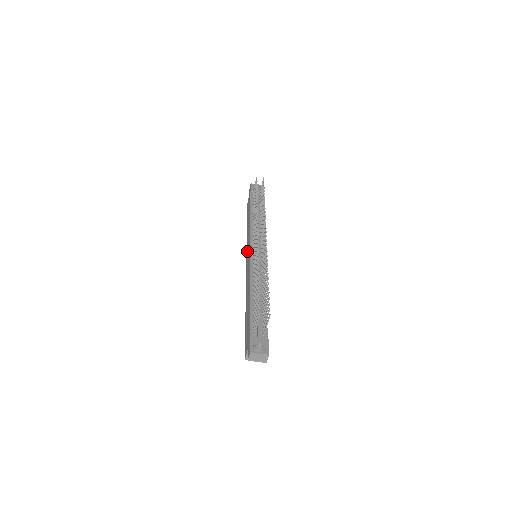
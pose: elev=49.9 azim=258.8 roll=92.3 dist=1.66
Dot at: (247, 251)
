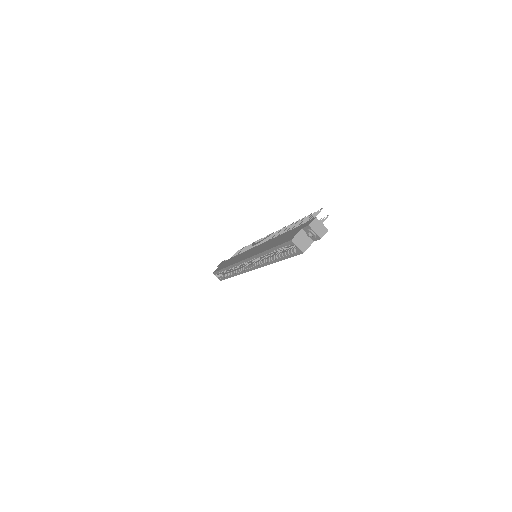
Dot at: (241, 258)
